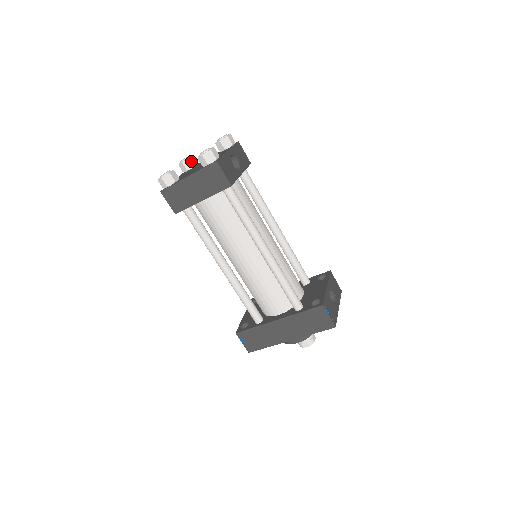
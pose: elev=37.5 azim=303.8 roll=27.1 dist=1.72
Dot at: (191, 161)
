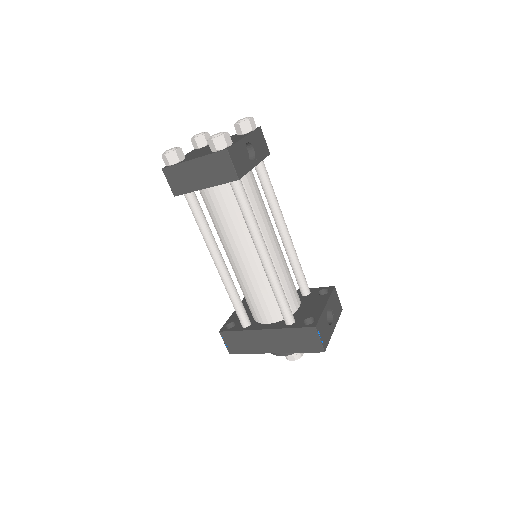
Dot at: (205, 138)
